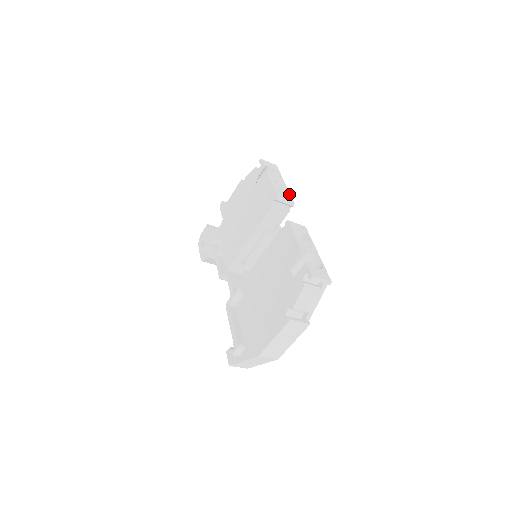
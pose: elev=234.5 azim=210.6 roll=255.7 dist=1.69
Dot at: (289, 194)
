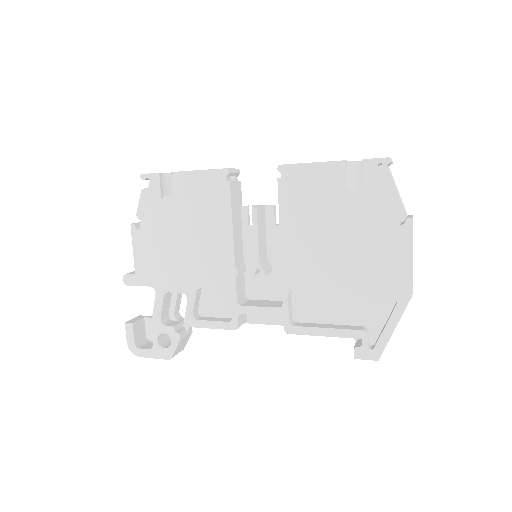
Dot at: occluded
